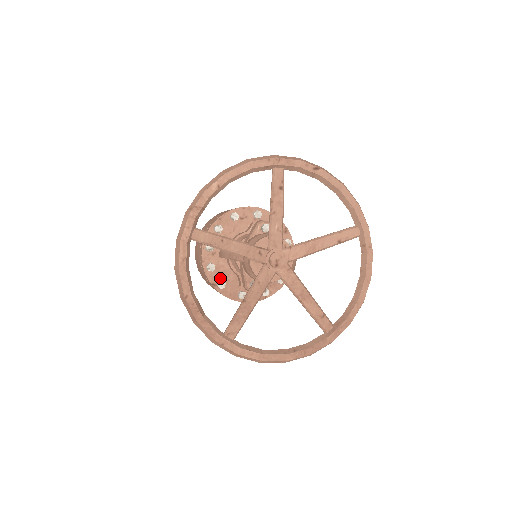
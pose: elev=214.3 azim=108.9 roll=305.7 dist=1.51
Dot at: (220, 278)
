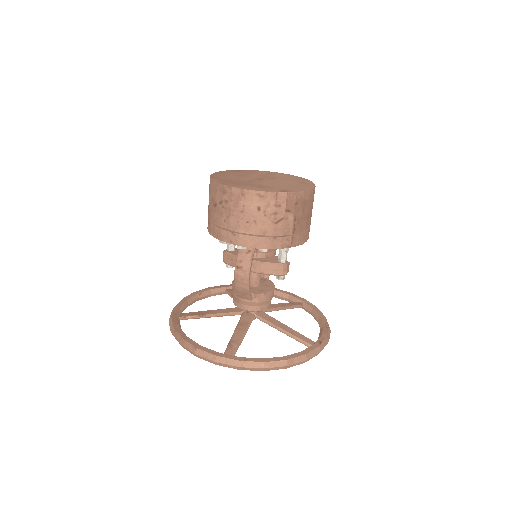
Dot at: occluded
